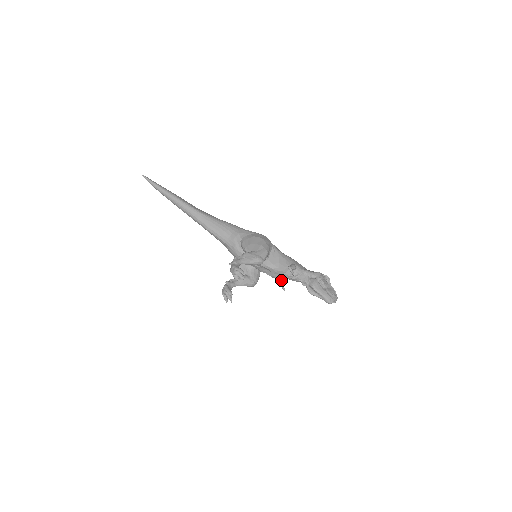
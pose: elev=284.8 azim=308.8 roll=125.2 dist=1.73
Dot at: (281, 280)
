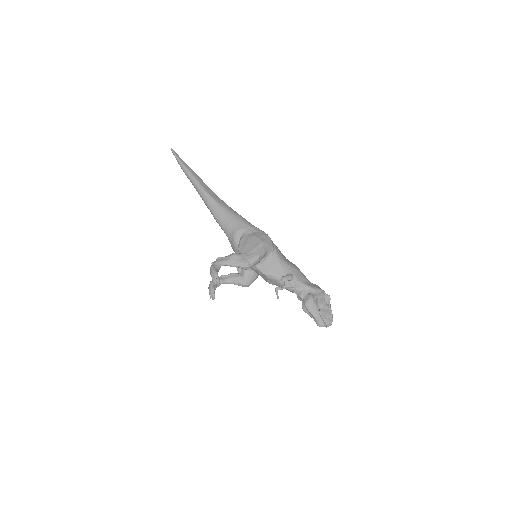
Dot at: (278, 287)
